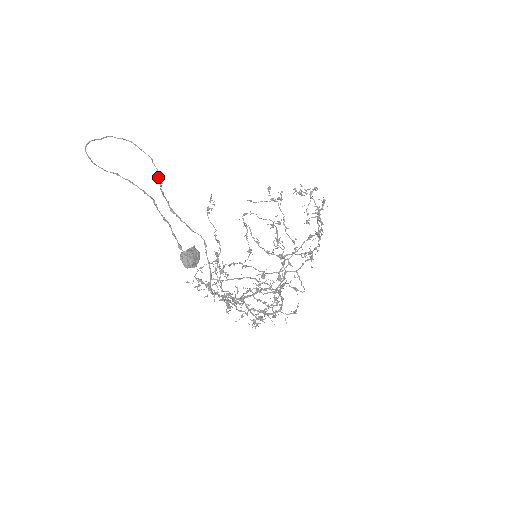
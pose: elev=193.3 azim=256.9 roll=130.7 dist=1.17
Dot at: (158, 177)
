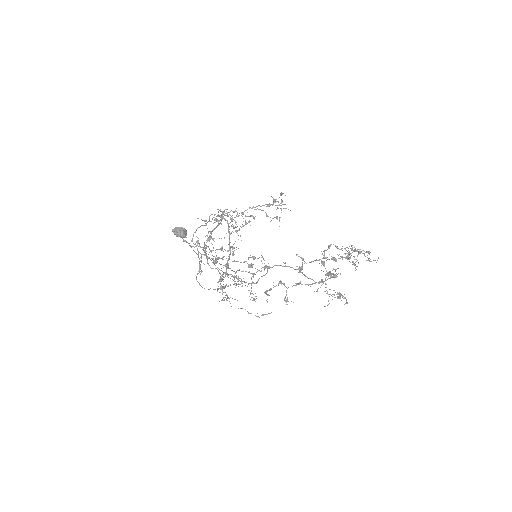
Dot at: occluded
